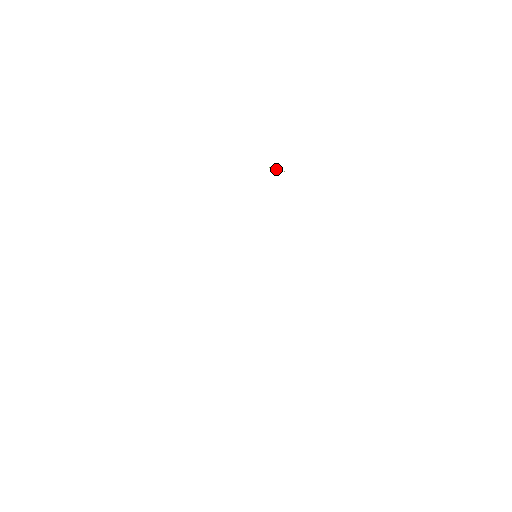
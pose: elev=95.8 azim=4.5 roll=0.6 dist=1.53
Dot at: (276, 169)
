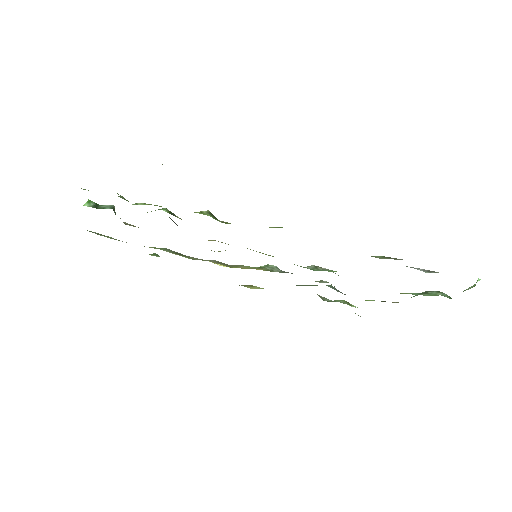
Dot at: occluded
